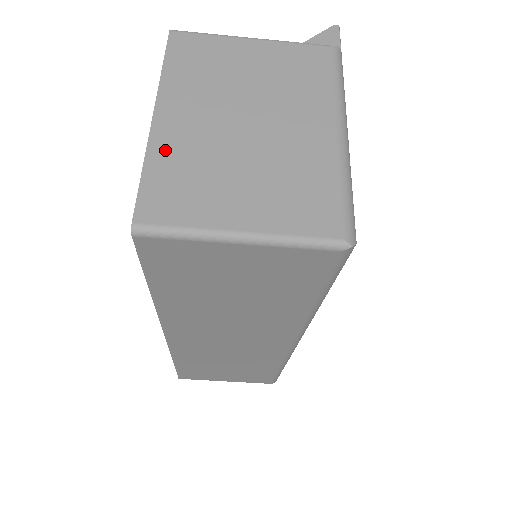
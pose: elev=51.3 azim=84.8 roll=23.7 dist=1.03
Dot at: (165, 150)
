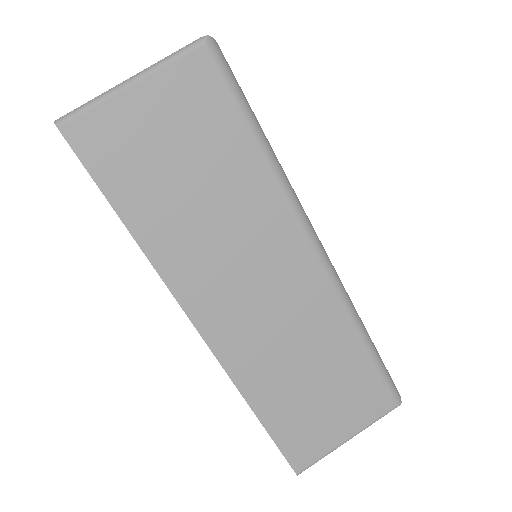
Dot at: occluded
